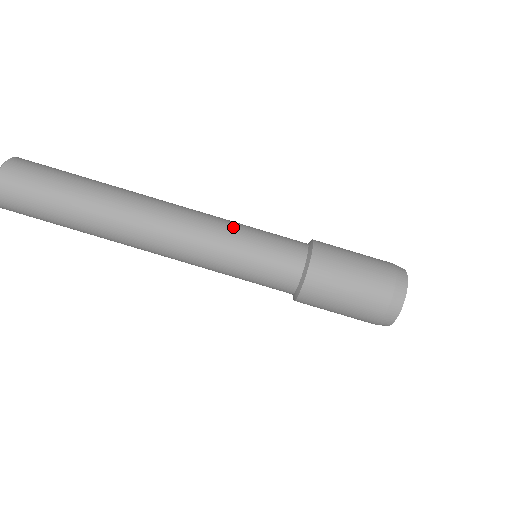
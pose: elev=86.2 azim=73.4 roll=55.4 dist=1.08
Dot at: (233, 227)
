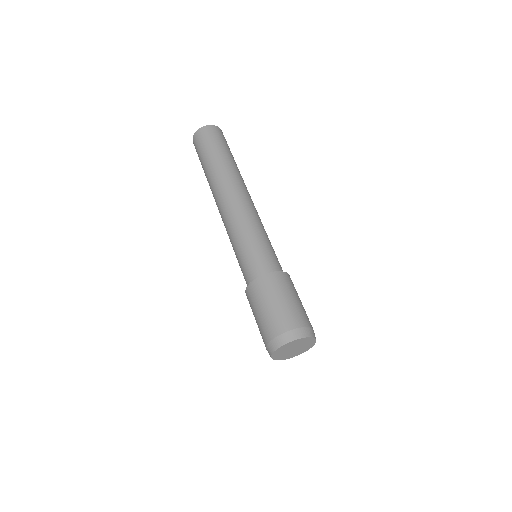
Dot at: (248, 229)
